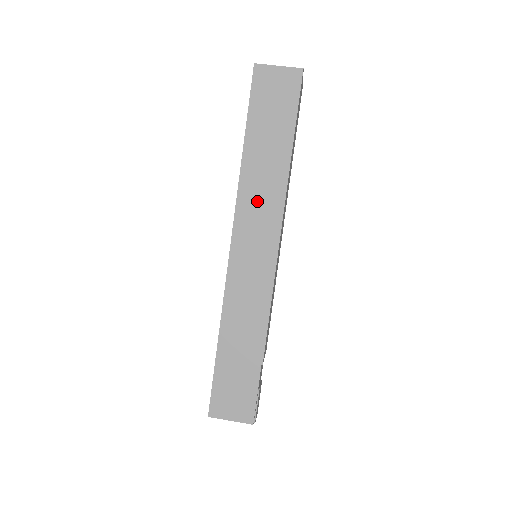
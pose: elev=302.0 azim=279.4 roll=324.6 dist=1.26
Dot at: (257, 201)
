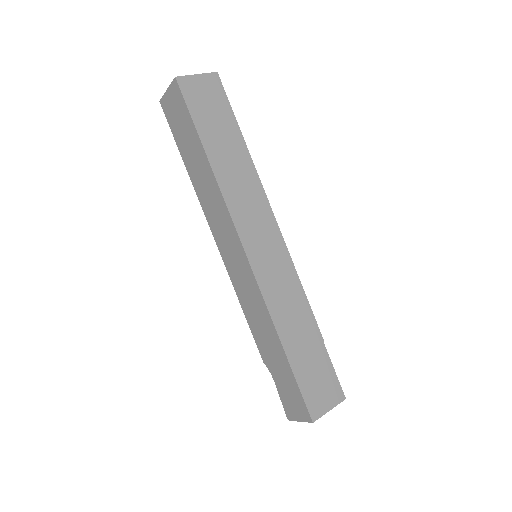
Dot at: (244, 200)
